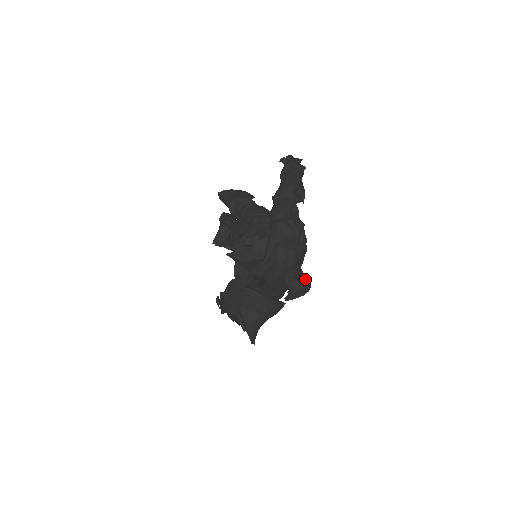
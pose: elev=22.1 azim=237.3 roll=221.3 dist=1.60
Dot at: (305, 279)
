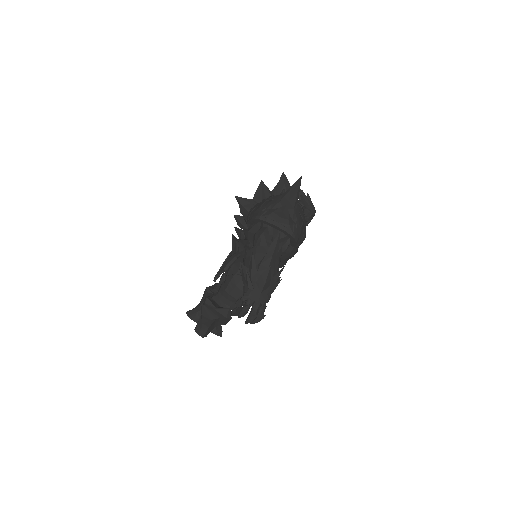
Dot at: occluded
